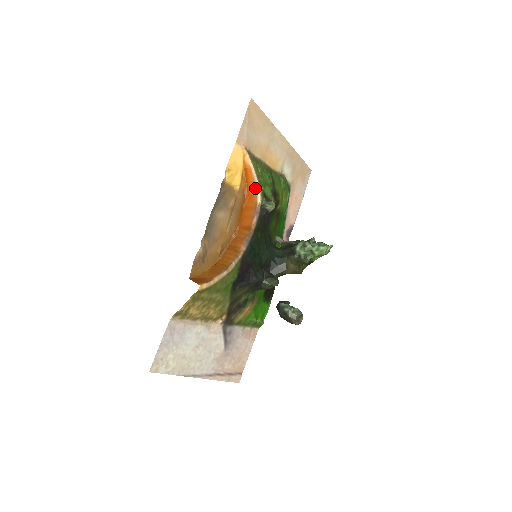
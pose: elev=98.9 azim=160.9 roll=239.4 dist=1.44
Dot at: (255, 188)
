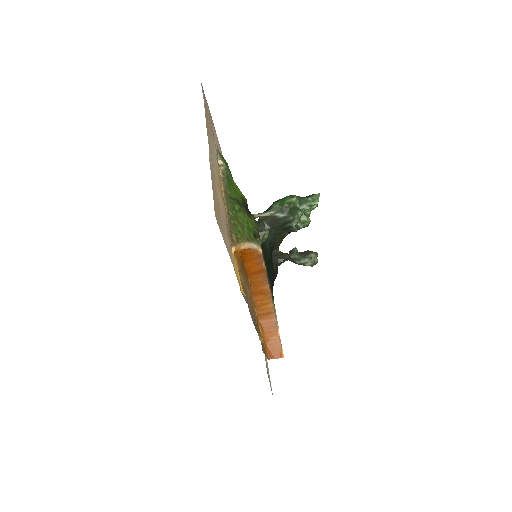
Dot at: (253, 251)
